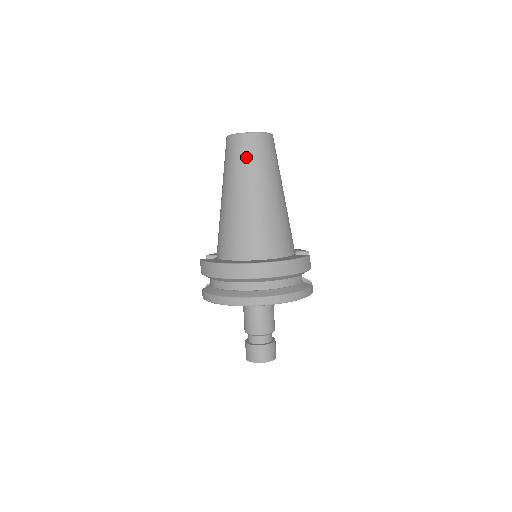
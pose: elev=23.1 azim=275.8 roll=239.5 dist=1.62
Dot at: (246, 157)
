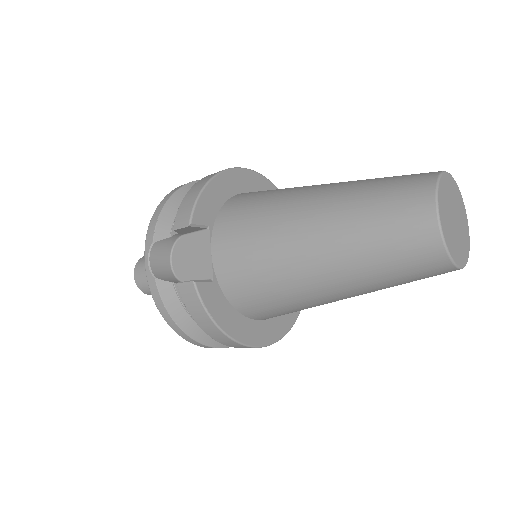
Dot at: (411, 281)
